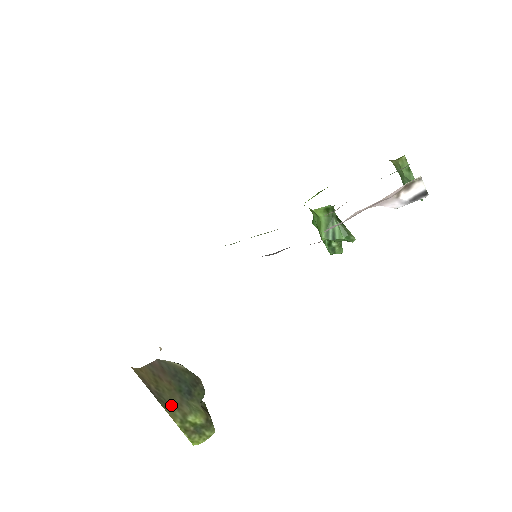
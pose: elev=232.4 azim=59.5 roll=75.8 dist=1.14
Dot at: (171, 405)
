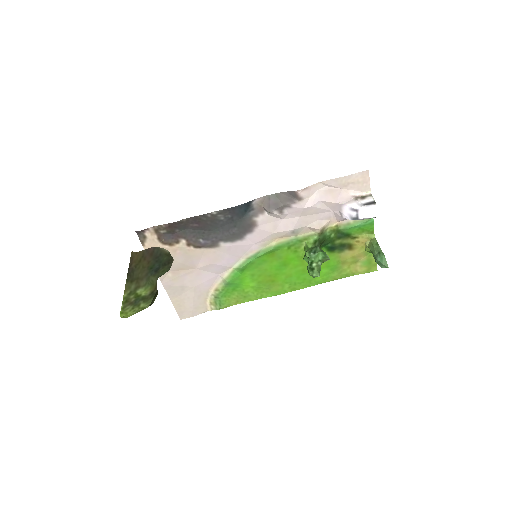
Dot at: (134, 279)
